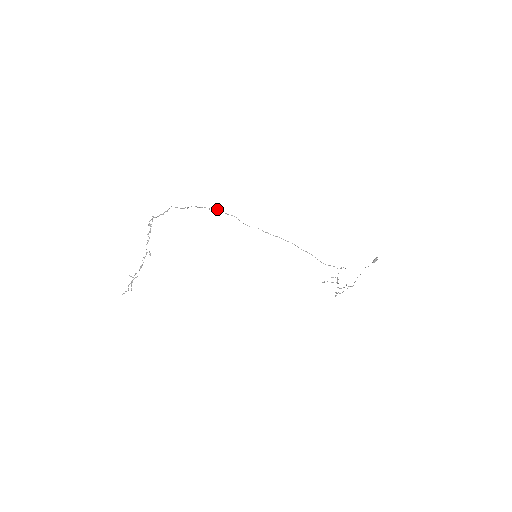
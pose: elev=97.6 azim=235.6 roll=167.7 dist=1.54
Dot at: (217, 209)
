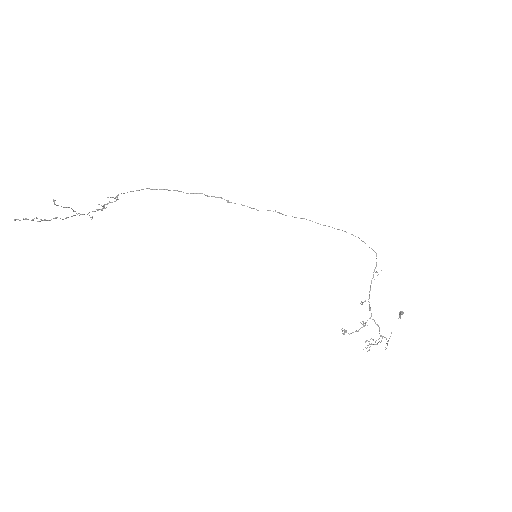
Dot at: (216, 197)
